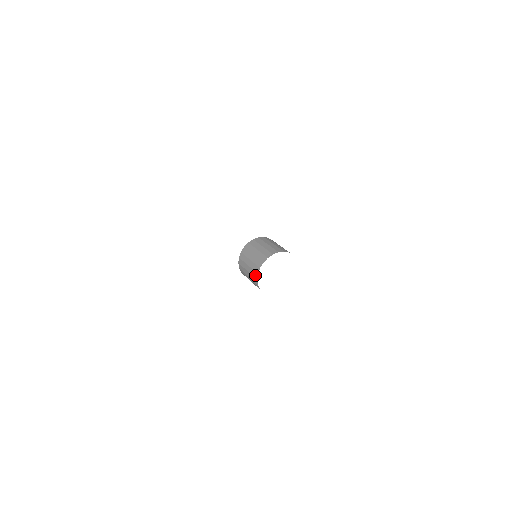
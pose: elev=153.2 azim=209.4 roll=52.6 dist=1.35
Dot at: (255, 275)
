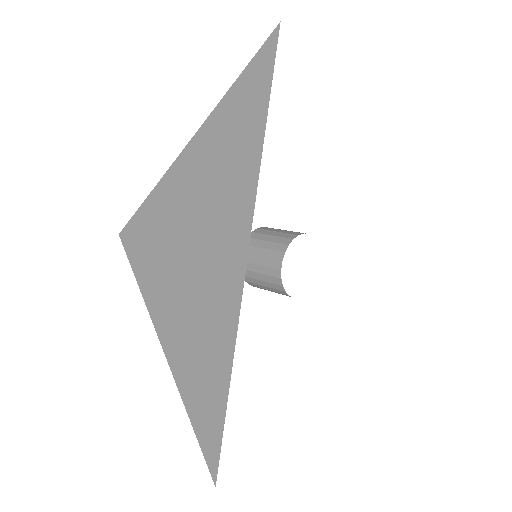
Dot at: (286, 241)
